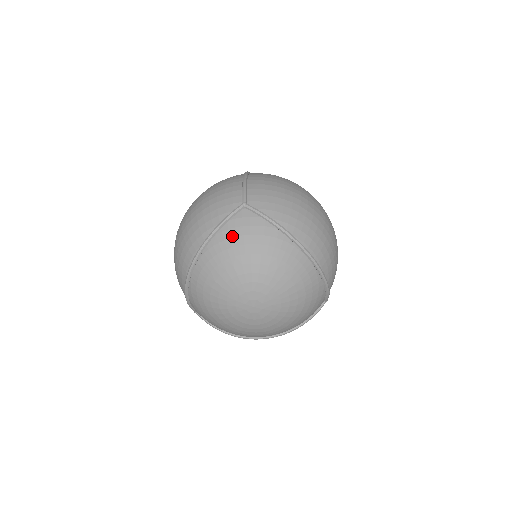
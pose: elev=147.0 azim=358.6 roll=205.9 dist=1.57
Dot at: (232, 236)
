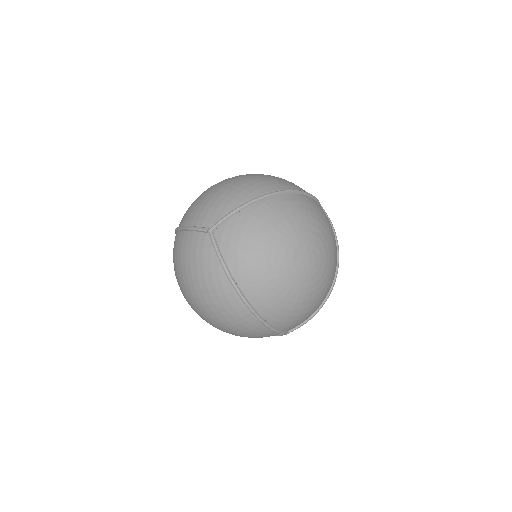
Dot at: (320, 208)
